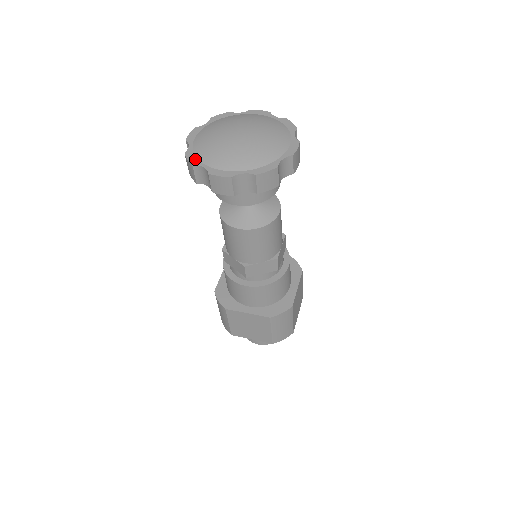
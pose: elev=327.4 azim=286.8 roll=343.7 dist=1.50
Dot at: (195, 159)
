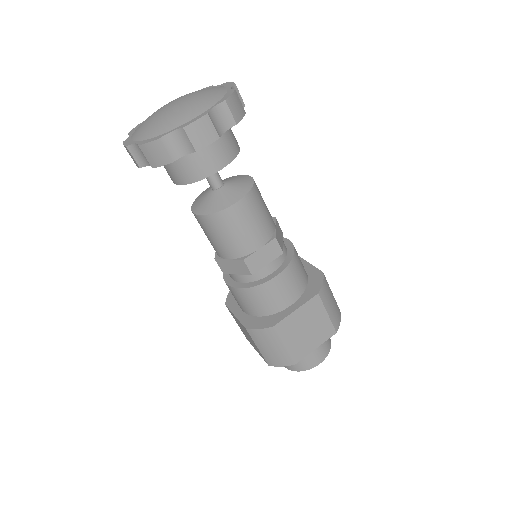
Dot at: (135, 129)
